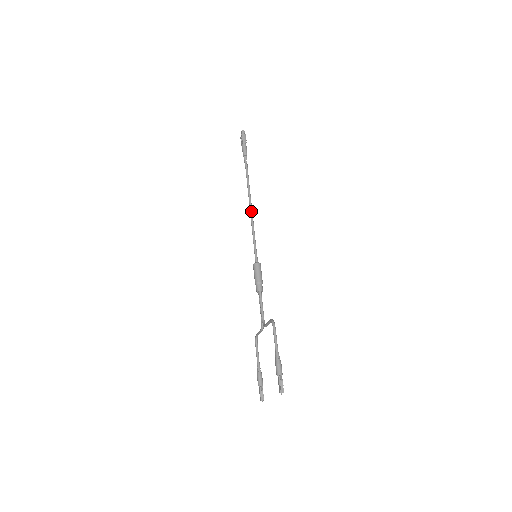
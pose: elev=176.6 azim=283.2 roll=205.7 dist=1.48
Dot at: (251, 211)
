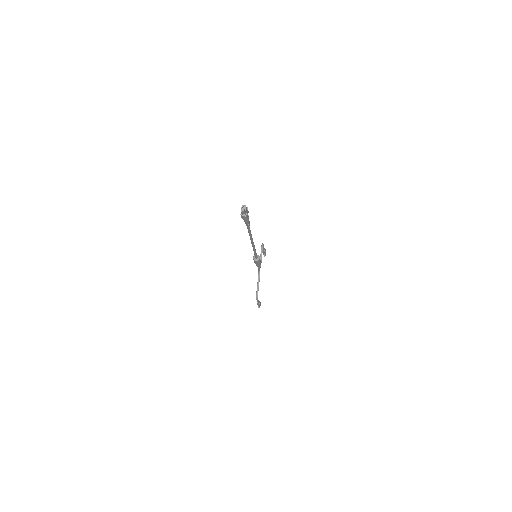
Dot at: (252, 245)
